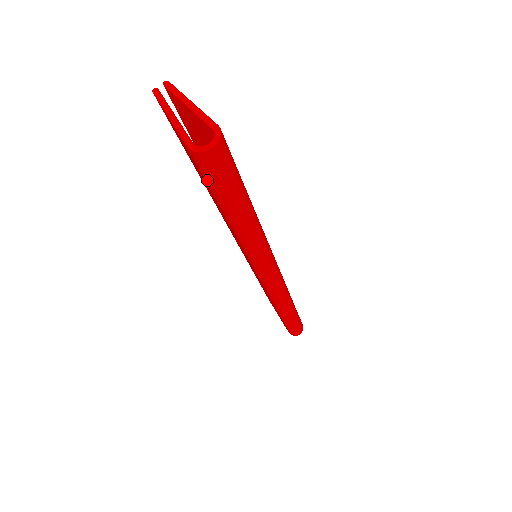
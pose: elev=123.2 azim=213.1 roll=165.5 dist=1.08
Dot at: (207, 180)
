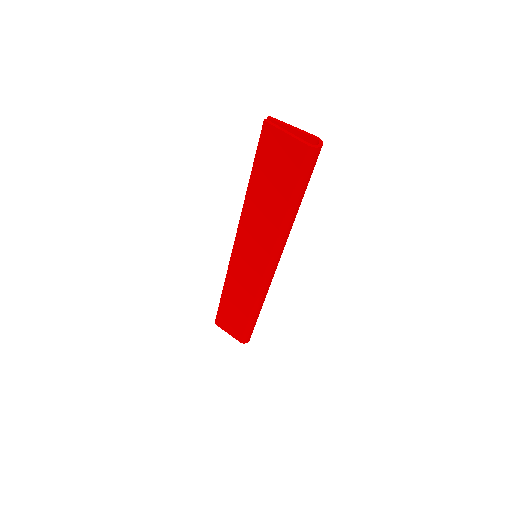
Dot at: (303, 170)
